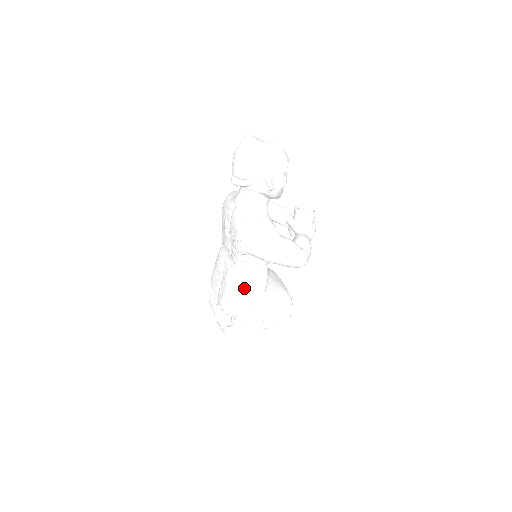
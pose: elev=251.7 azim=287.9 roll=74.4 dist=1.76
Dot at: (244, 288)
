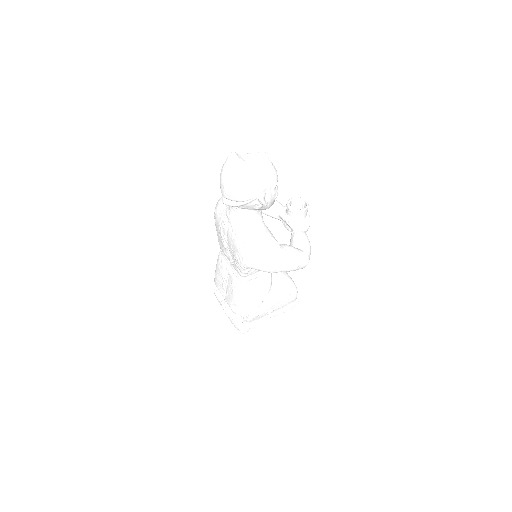
Dot at: (251, 293)
